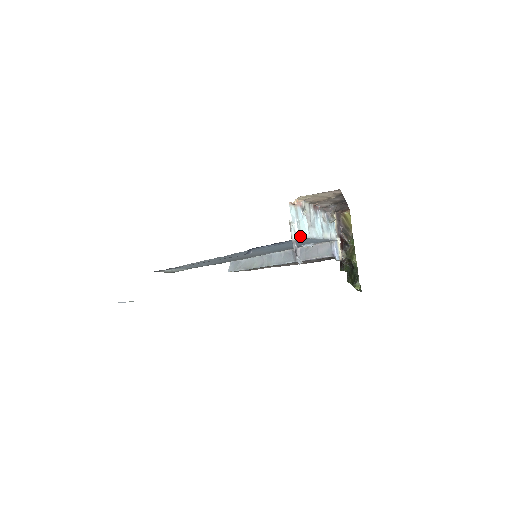
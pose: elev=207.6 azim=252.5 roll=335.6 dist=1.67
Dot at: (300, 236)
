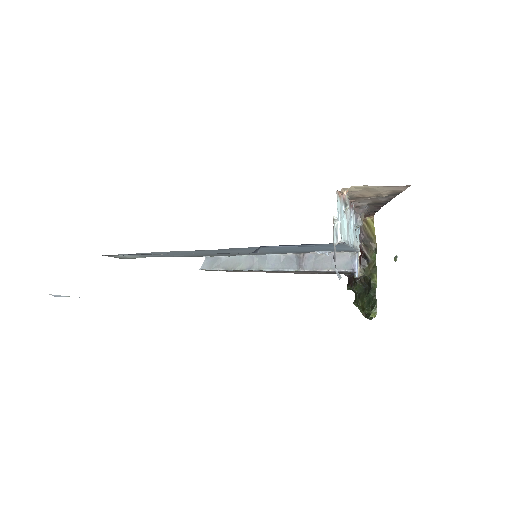
Dot at: (341, 240)
